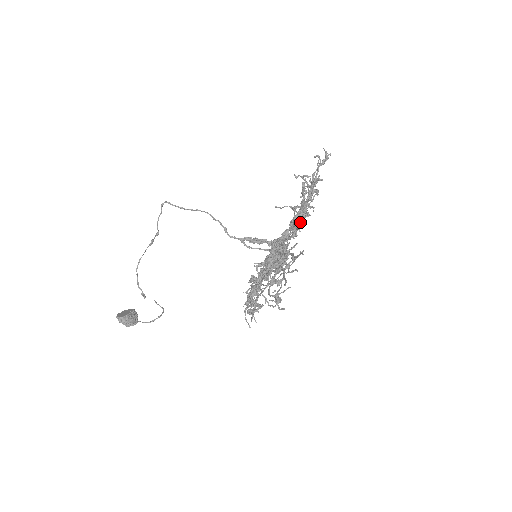
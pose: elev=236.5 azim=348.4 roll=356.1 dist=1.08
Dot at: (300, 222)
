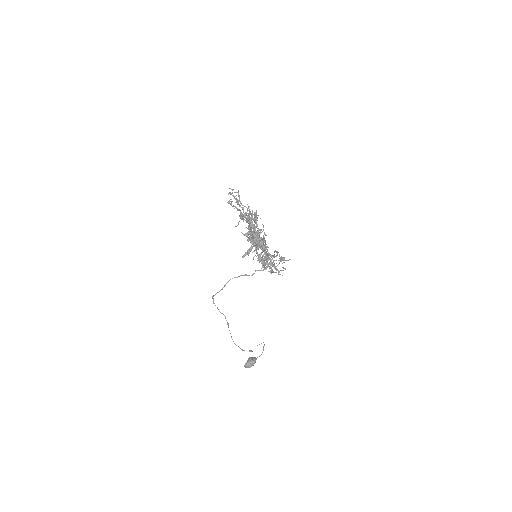
Dot at: occluded
